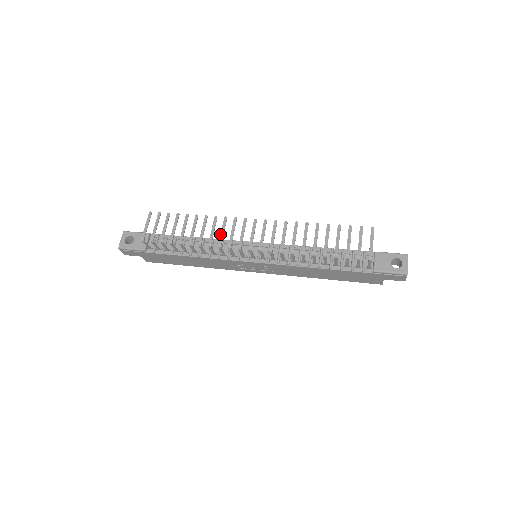
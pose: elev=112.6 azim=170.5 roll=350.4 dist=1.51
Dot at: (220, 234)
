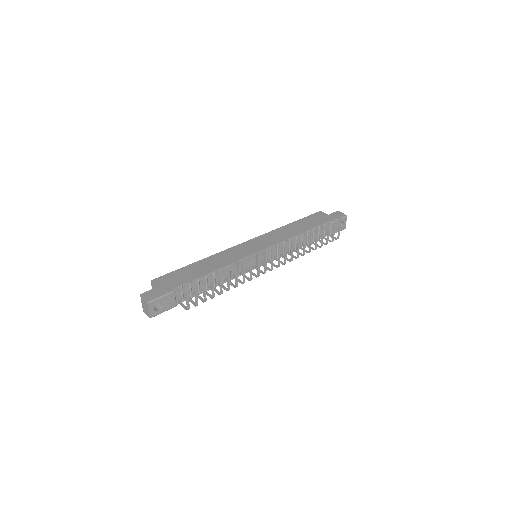
Dot at: (250, 272)
